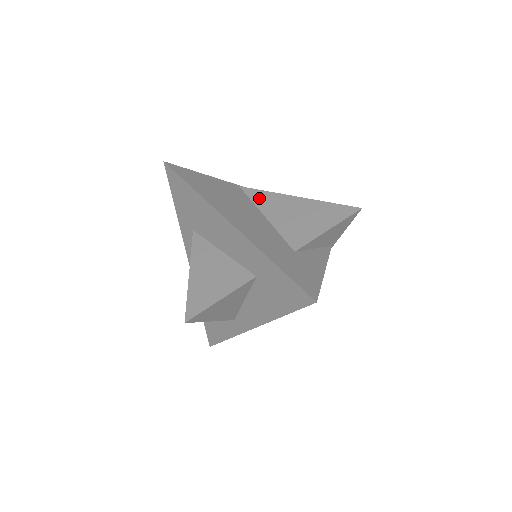
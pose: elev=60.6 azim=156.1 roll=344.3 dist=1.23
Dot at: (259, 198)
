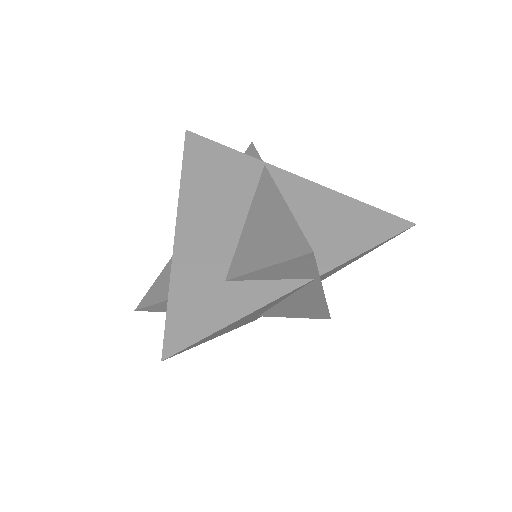
Dot at: (262, 189)
